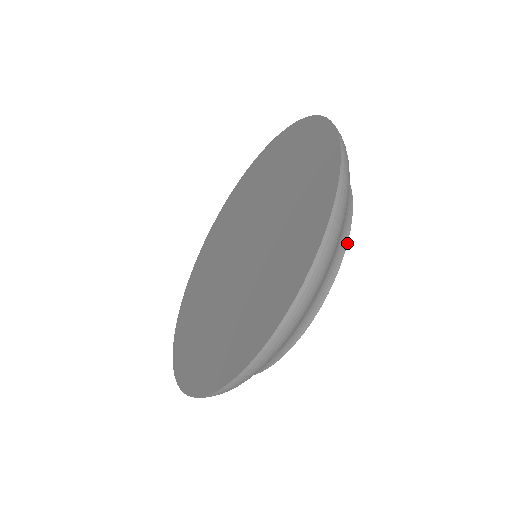
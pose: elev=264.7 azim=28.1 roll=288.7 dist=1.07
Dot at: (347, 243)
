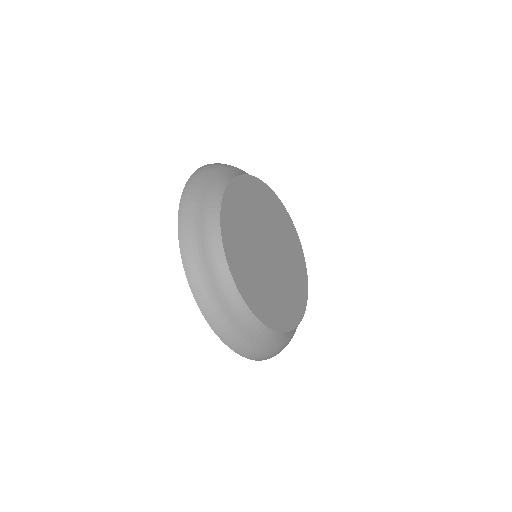
Dot at: (220, 209)
